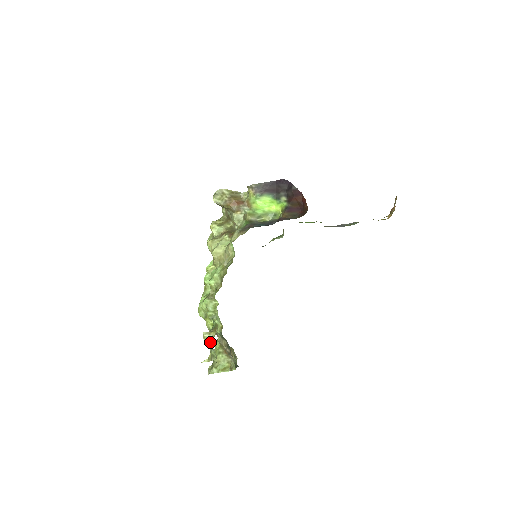
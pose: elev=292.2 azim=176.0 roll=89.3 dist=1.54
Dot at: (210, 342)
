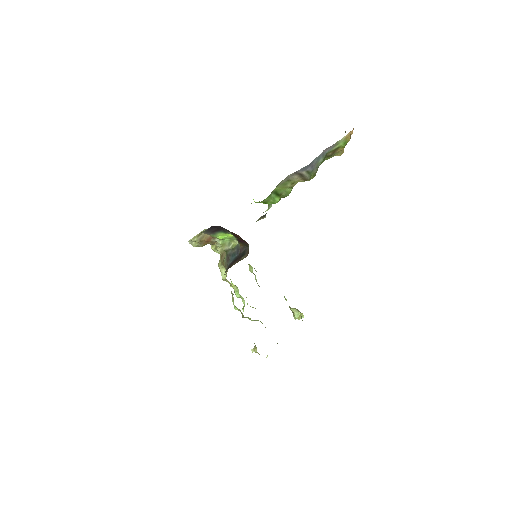
Dot at: (259, 354)
